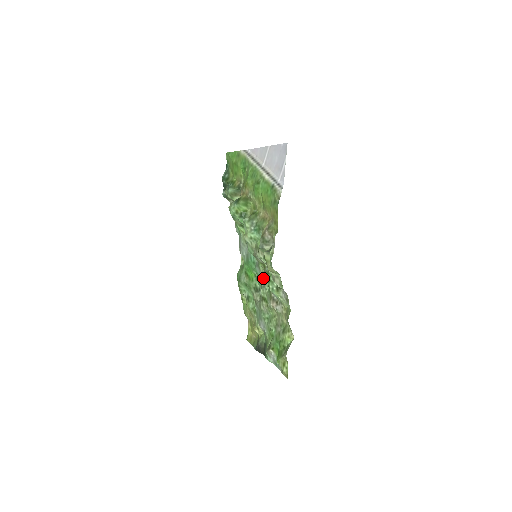
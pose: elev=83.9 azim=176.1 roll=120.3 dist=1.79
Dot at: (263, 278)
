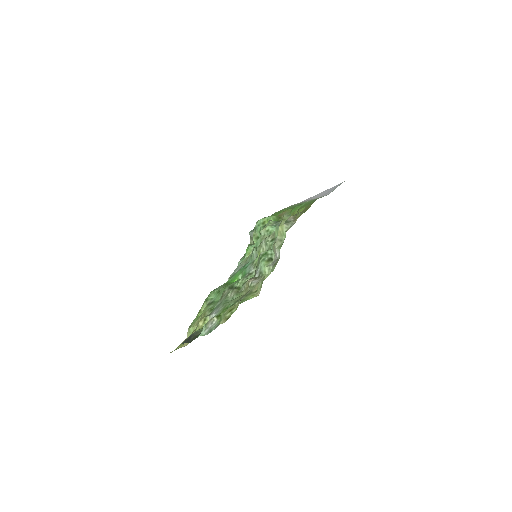
Dot at: (251, 270)
